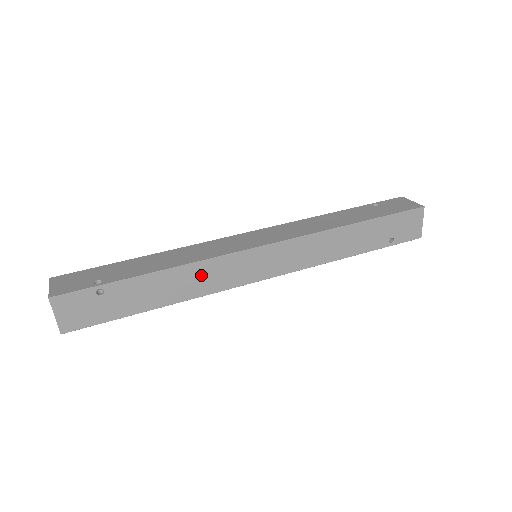
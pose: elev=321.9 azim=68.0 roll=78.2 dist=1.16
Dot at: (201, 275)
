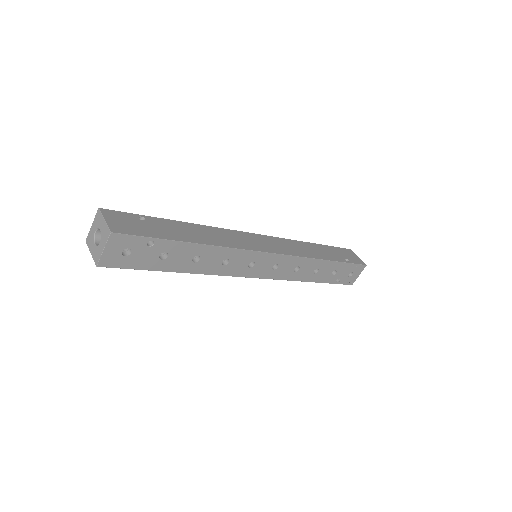
Dot at: (220, 235)
